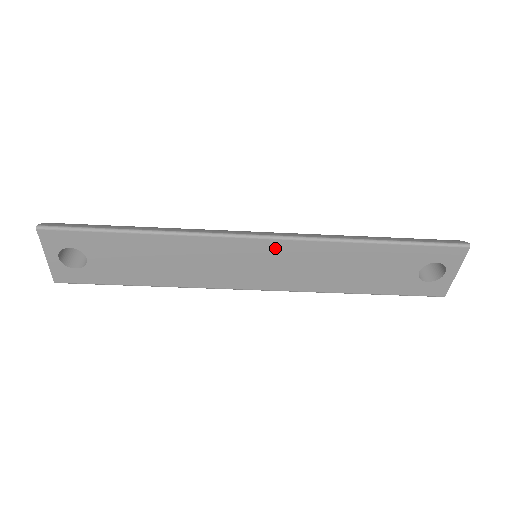
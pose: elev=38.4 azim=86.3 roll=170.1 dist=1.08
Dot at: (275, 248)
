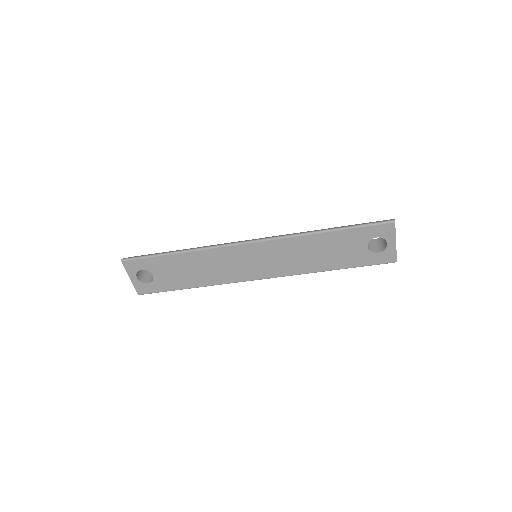
Dot at: (263, 247)
